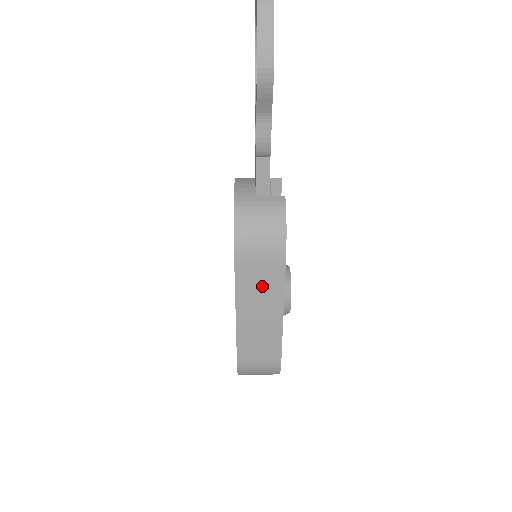
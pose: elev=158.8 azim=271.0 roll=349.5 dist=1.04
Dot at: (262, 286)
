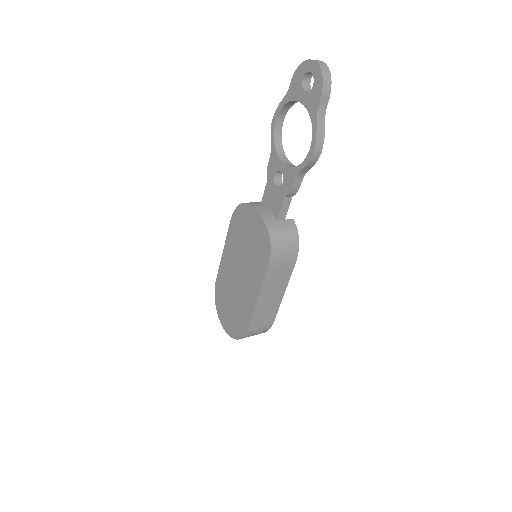
Dot at: (278, 279)
